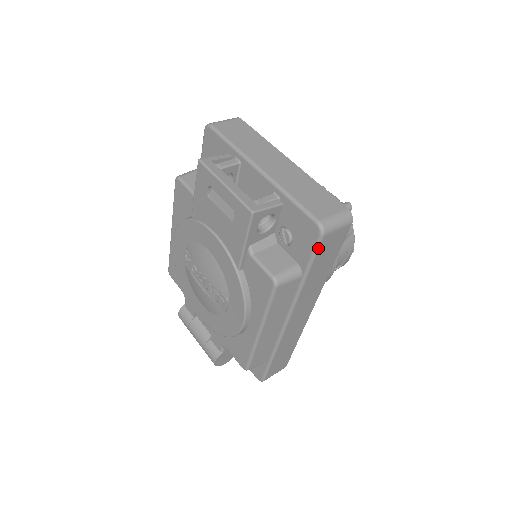
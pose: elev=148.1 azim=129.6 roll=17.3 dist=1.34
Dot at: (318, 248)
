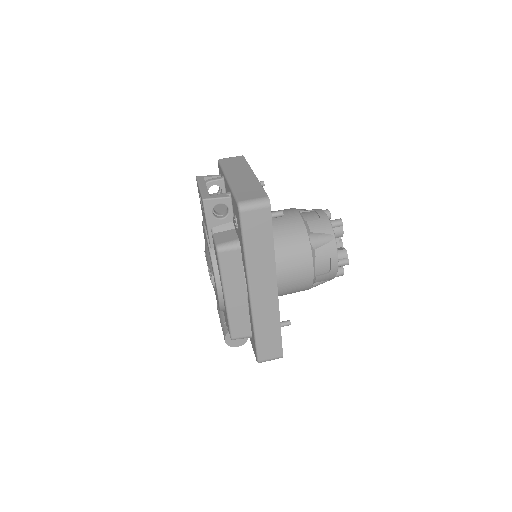
Dot at: (242, 223)
